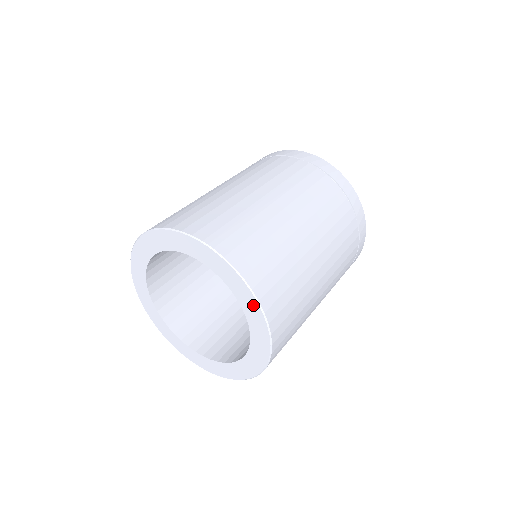
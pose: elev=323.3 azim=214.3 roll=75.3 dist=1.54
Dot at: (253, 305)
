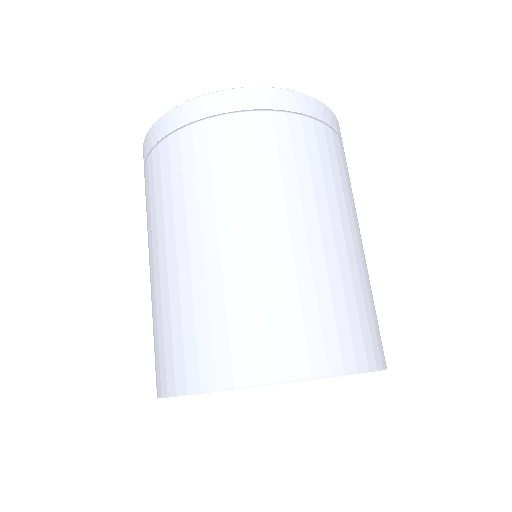
Dot at: occluded
